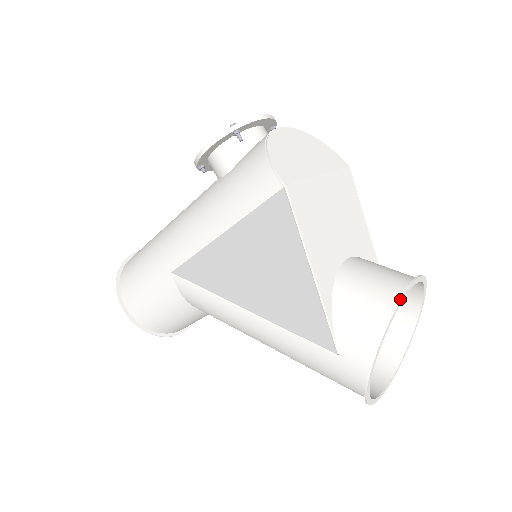
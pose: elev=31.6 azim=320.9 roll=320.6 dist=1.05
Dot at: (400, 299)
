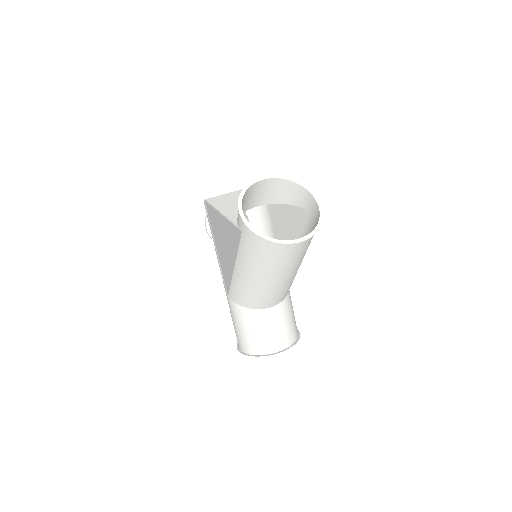
Dot at: (246, 185)
